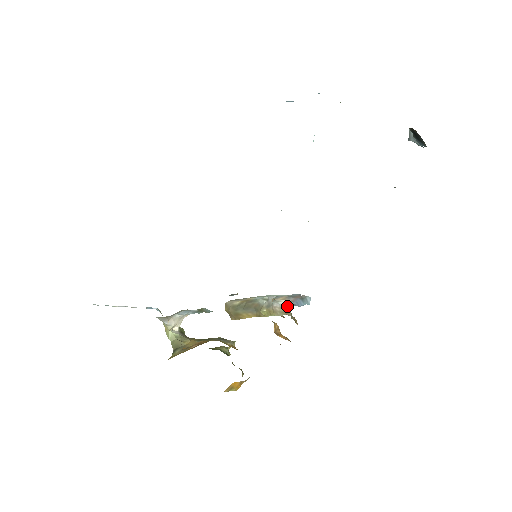
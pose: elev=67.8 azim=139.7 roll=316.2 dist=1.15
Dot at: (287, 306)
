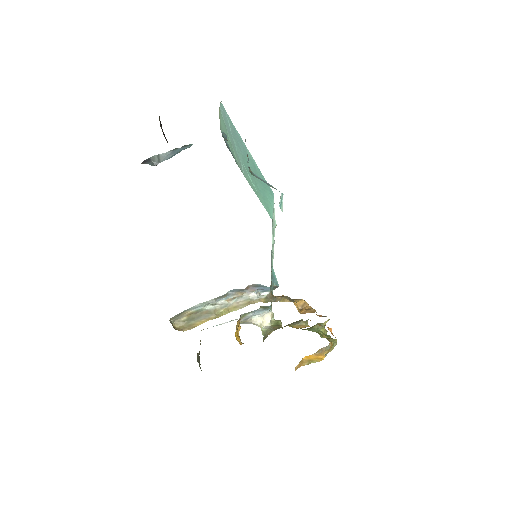
Dot at: (251, 297)
